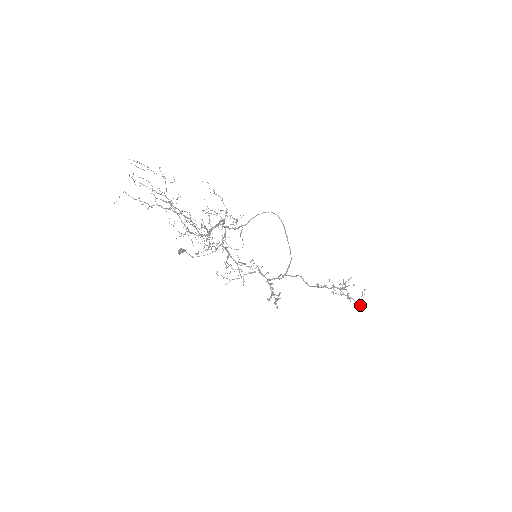
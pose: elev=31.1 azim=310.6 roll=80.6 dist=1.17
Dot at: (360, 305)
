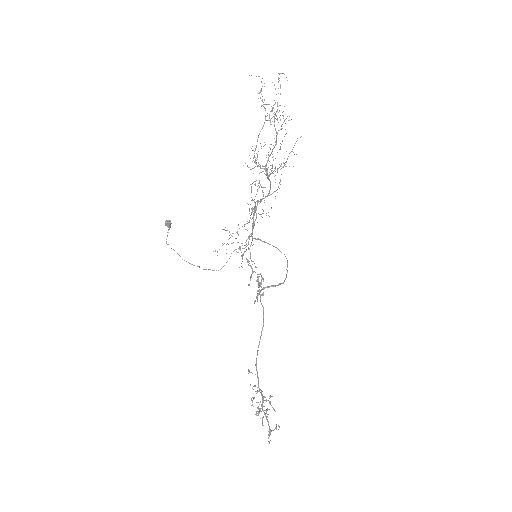
Dot at: occluded
